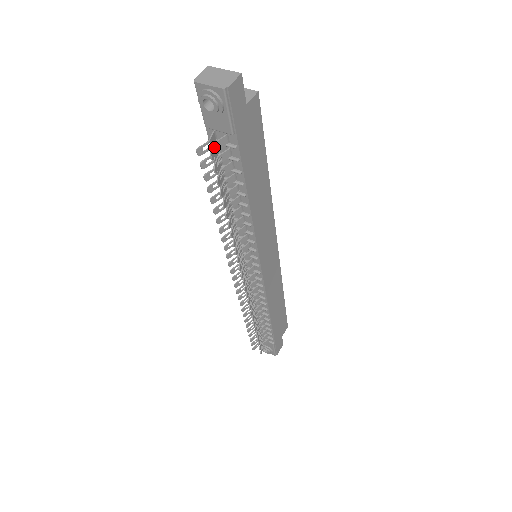
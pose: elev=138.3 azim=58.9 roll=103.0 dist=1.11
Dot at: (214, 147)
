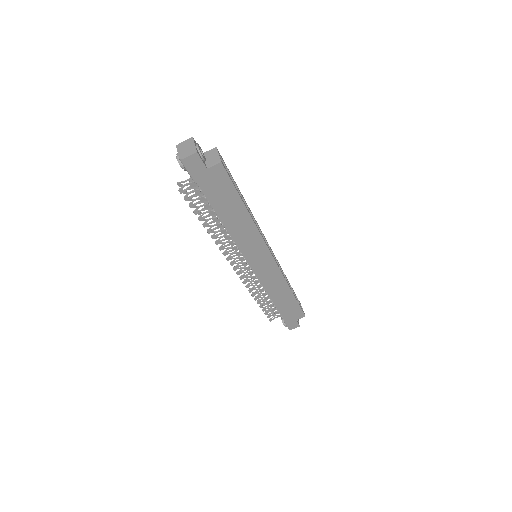
Dot at: occluded
